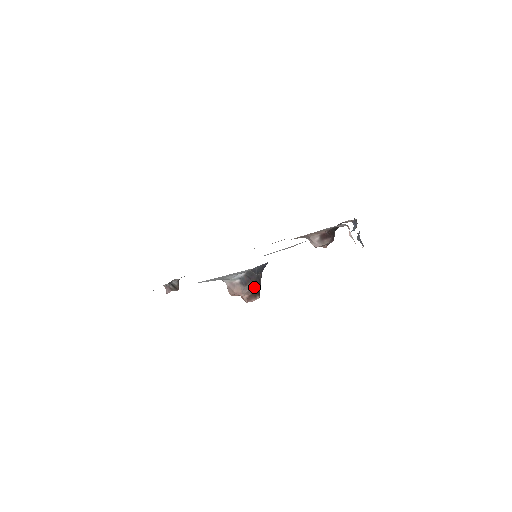
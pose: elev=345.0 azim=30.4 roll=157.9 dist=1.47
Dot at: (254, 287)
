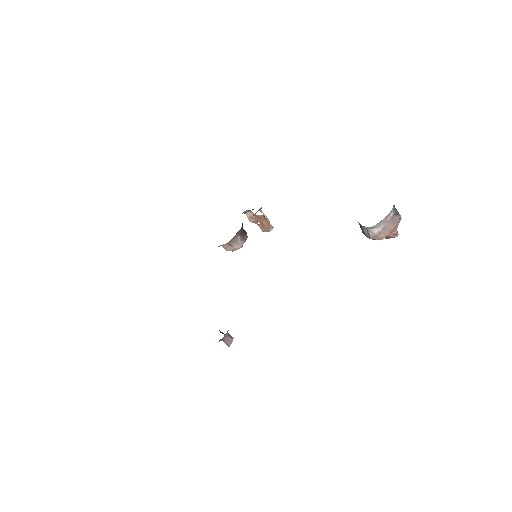
Dot at: occluded
